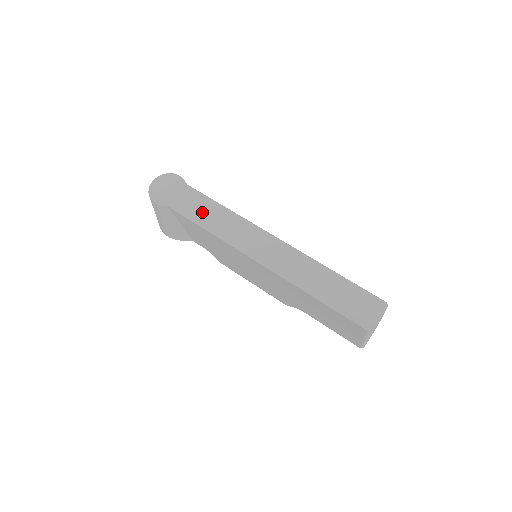
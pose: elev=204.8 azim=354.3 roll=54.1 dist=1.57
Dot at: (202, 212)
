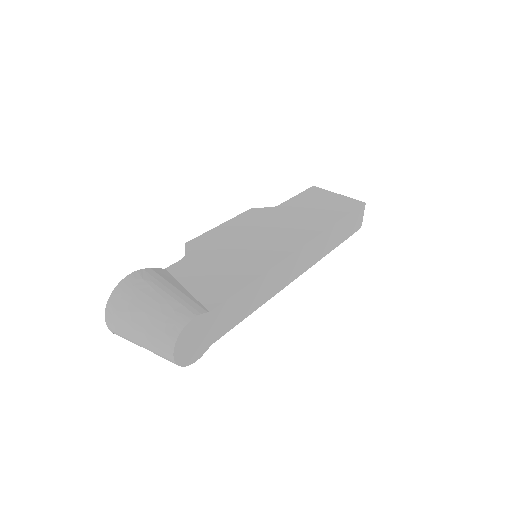
Dot at: (242, 308)
